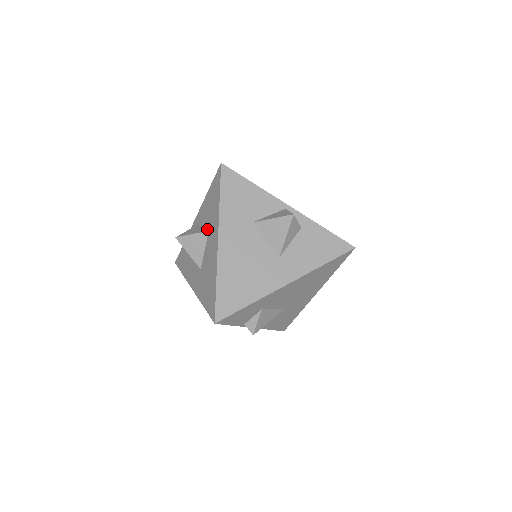
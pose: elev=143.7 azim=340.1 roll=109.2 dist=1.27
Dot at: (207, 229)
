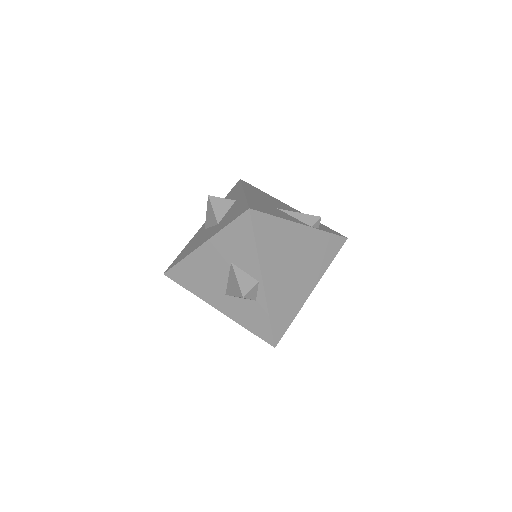
Dot at: (221, 220)
